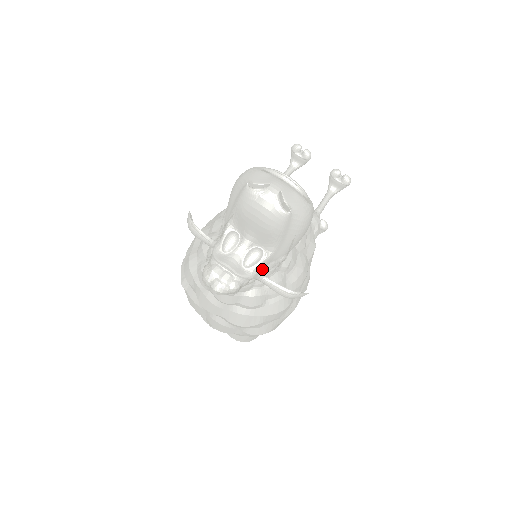
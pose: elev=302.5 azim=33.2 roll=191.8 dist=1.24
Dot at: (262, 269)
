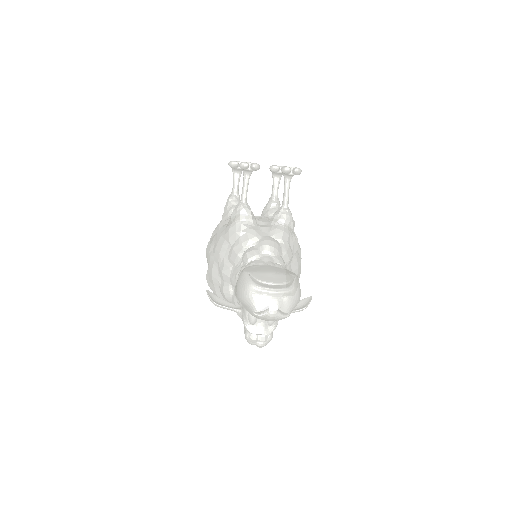
Dot at: occluded
